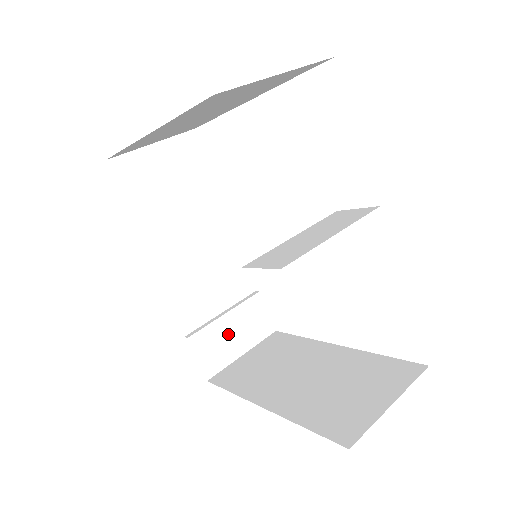
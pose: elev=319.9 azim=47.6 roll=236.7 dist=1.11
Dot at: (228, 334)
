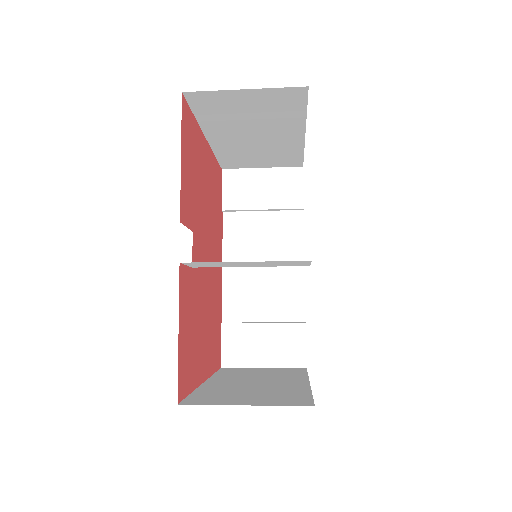
Dot at: (257, 341)
